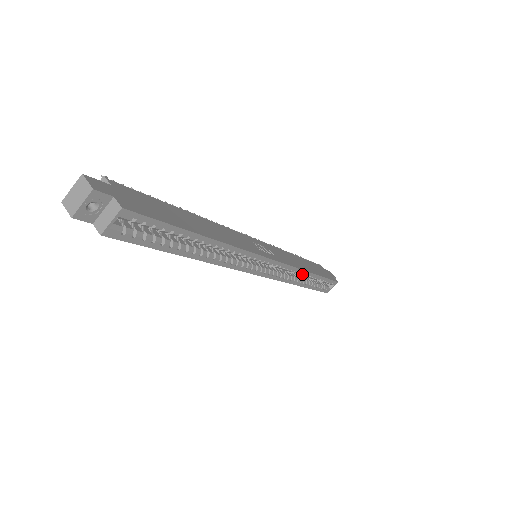
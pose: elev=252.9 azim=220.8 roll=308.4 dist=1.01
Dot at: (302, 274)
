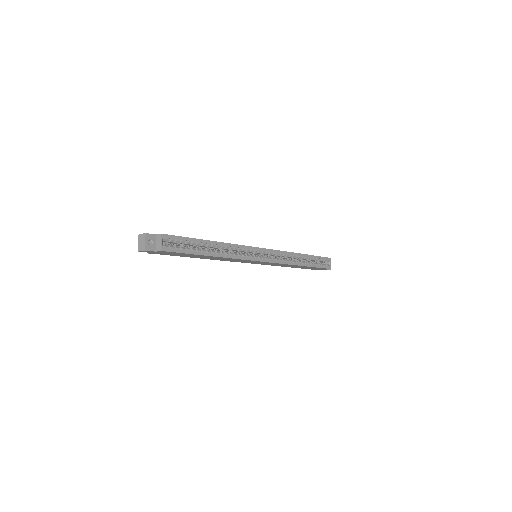
Dot at: (295, 256)
